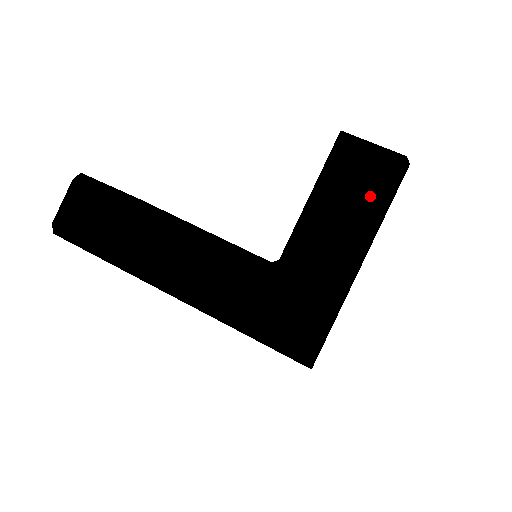
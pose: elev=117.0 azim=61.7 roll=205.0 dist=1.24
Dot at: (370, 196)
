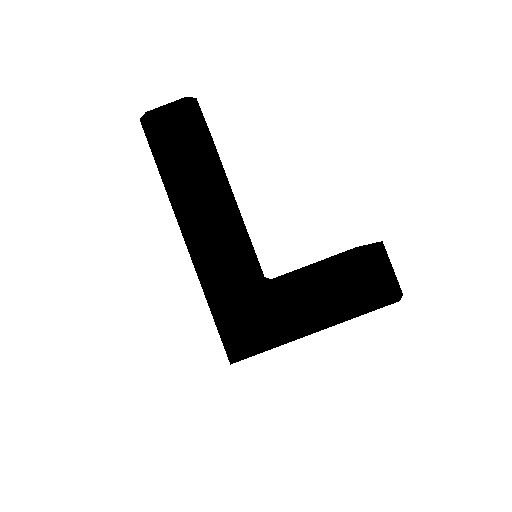
Dot at: (361, 297)
